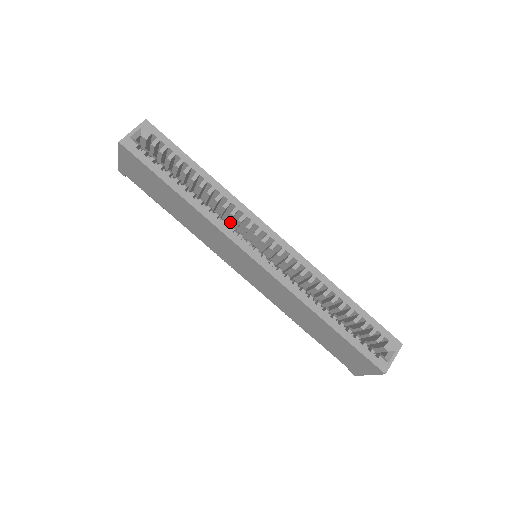
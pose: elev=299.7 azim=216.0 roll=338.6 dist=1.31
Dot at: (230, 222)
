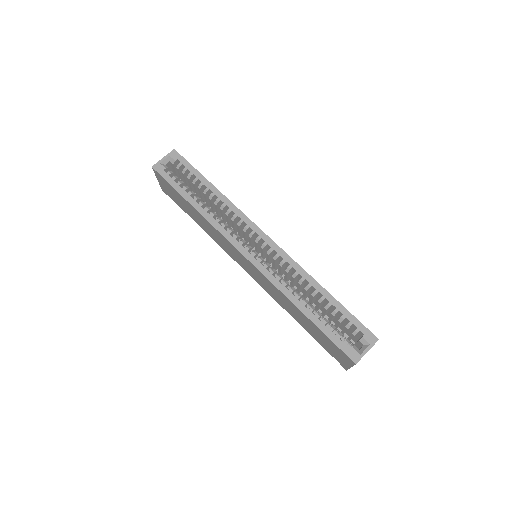
Dot at: occluded
